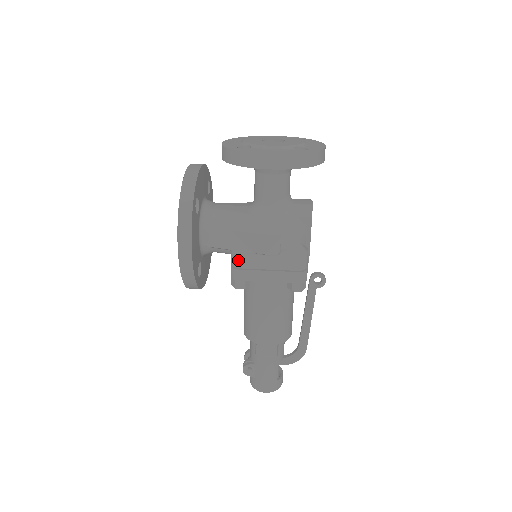
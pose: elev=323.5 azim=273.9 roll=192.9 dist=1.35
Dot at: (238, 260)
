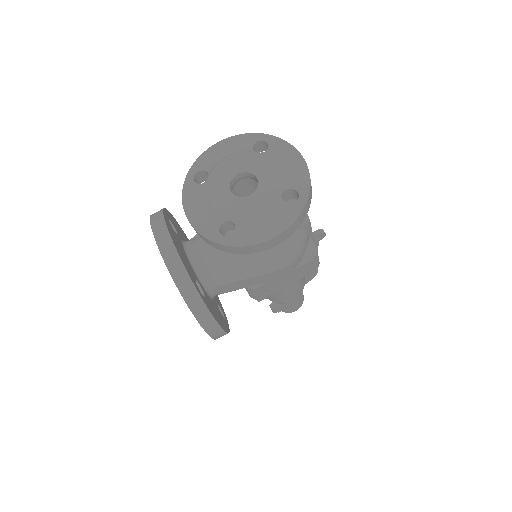
Dot at: (256, 292)
